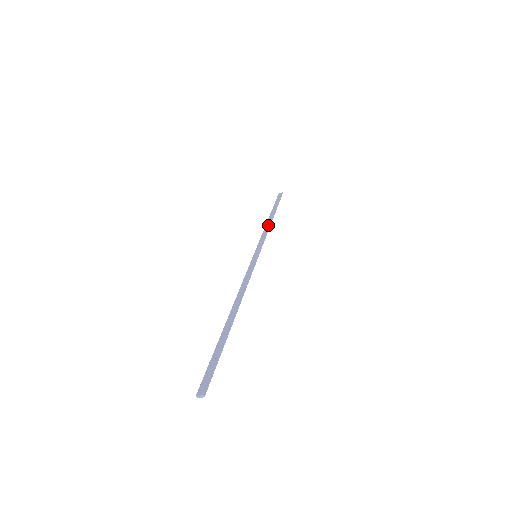
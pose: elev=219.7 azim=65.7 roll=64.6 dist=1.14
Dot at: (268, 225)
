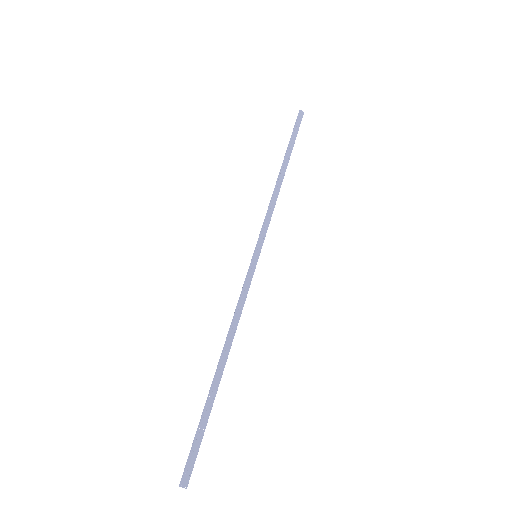
Dot at: (278, 192)
